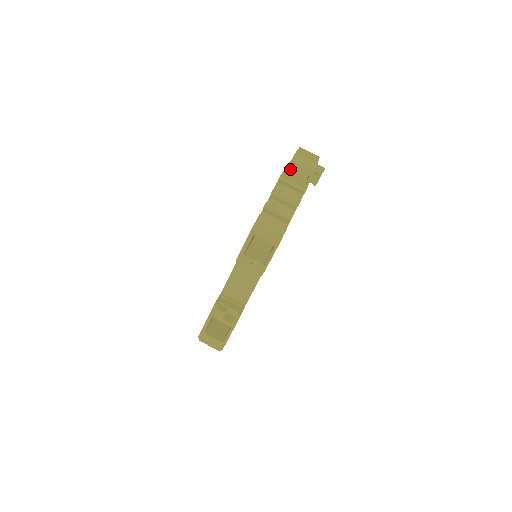
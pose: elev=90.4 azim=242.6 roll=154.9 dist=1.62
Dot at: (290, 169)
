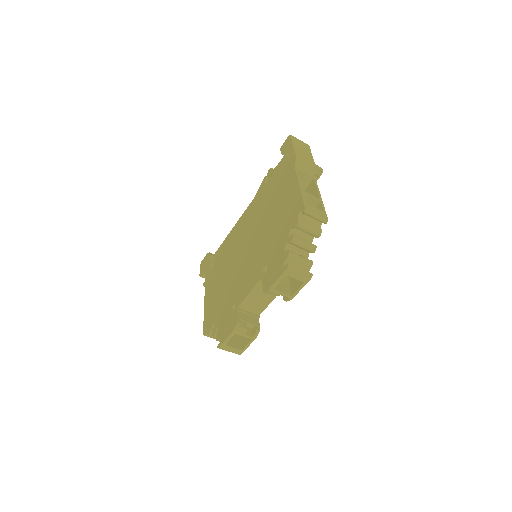
Dot at: occluded
